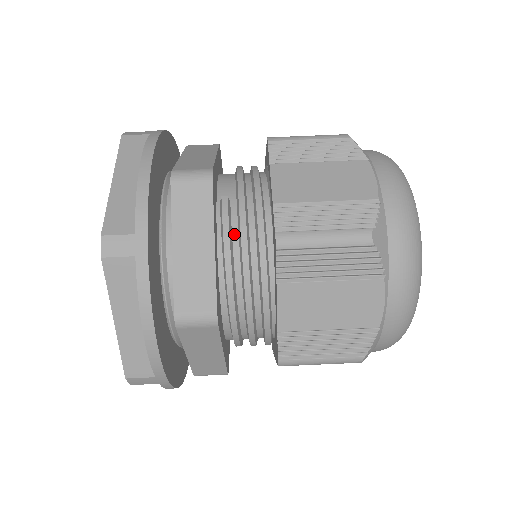
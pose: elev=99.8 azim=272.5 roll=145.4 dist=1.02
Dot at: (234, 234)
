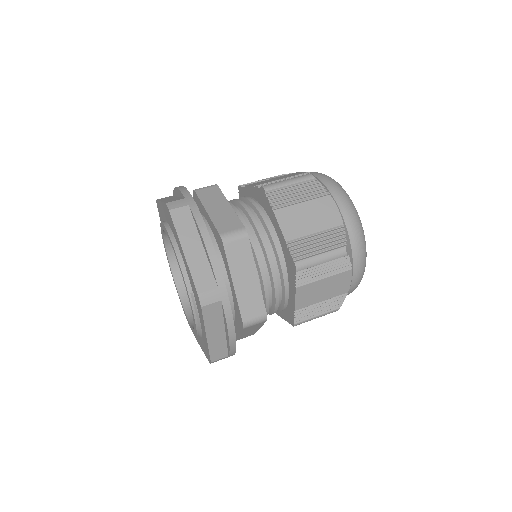
Dot at: (239, 210)
